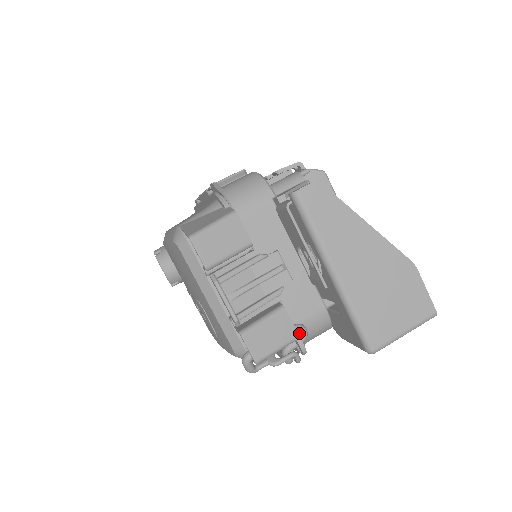
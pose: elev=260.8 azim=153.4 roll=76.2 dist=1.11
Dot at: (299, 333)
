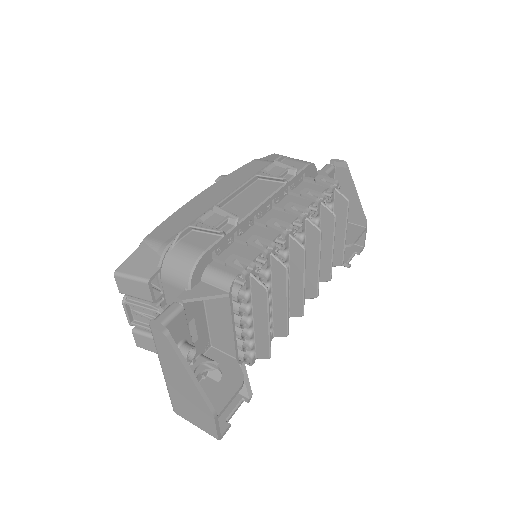
Dot at: occluded
